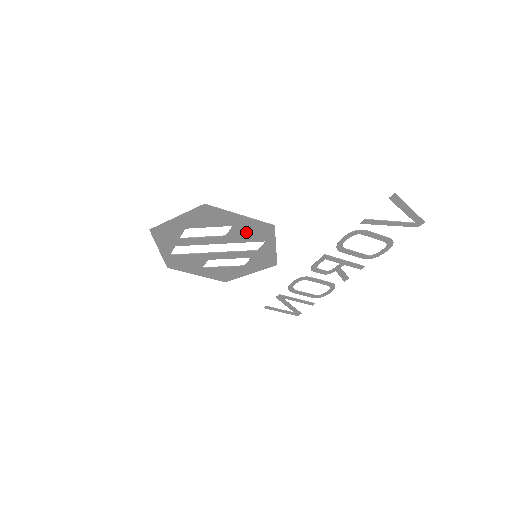
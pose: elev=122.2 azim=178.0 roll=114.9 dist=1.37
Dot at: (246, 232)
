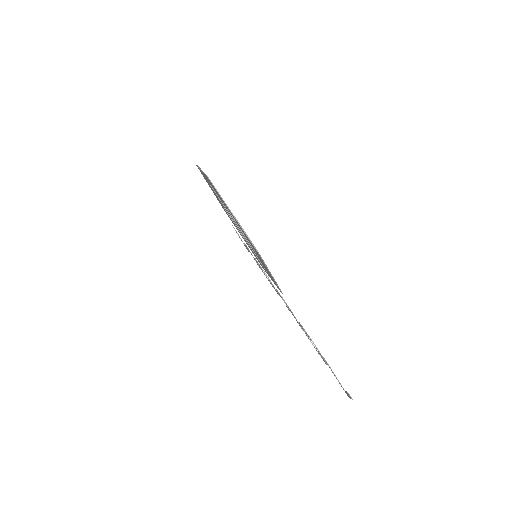
Dot at: (264, 266)
